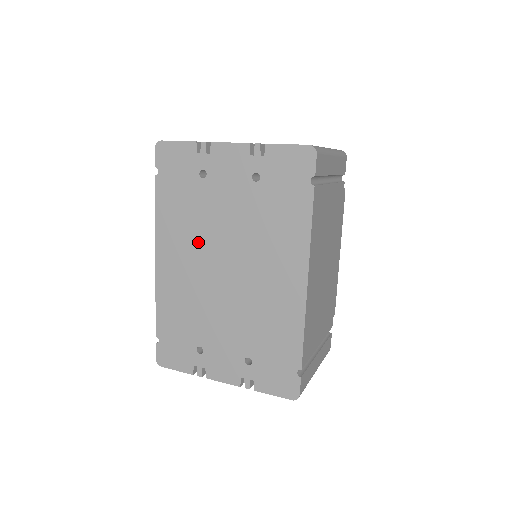
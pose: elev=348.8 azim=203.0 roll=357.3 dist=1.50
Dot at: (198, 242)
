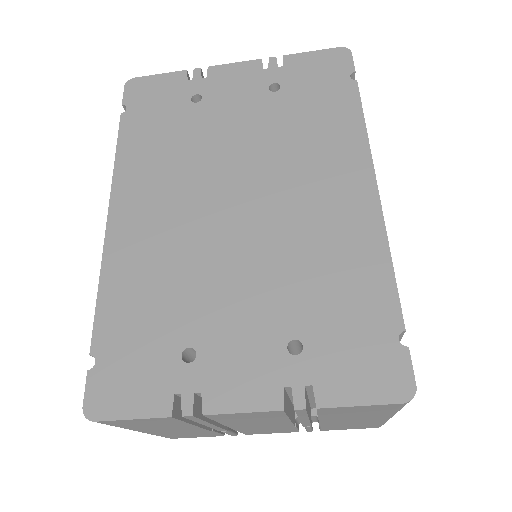
Dot at: (188, 177)
